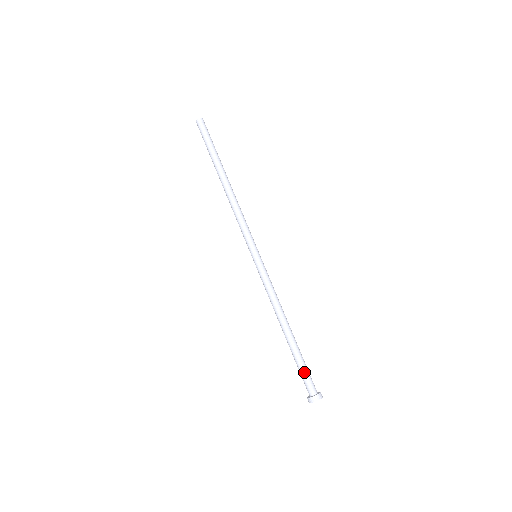
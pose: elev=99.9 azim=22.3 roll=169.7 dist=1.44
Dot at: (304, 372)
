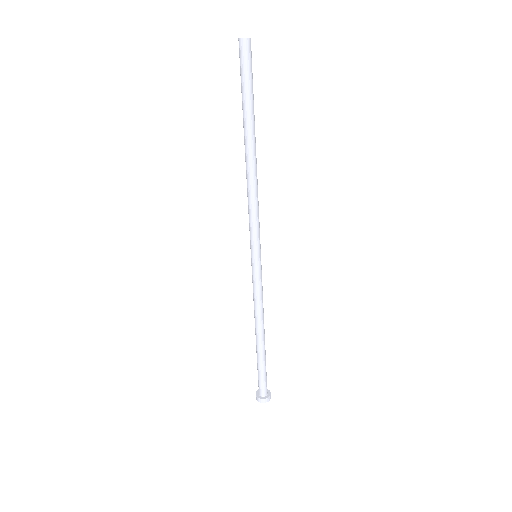
Dot at: (260, 377)
